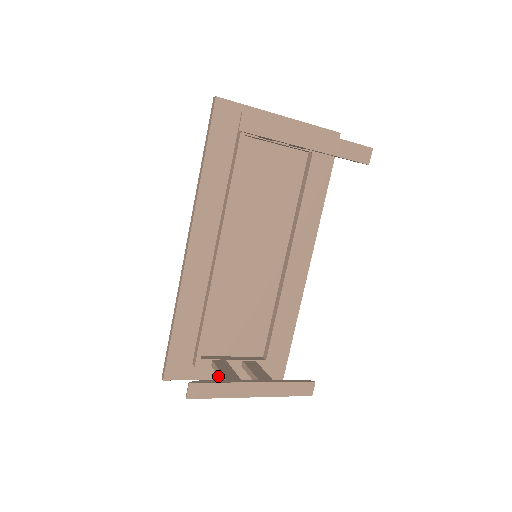
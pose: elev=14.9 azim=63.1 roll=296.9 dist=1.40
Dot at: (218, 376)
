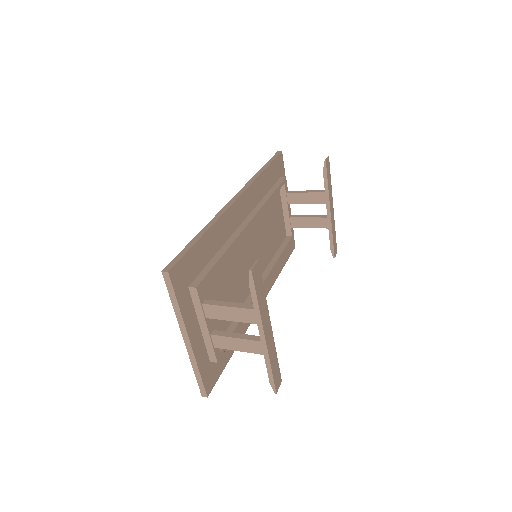
Dot at: (189, 327)
